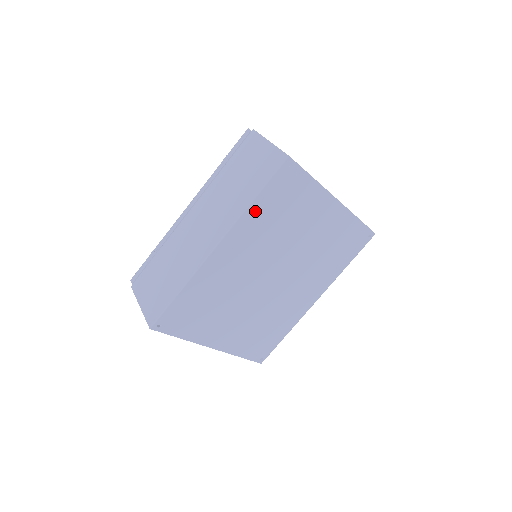
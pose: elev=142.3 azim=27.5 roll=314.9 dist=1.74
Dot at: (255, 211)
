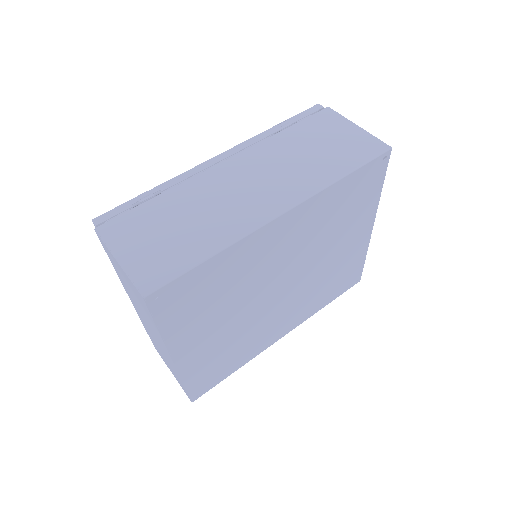
Dot at: (334, 192)
